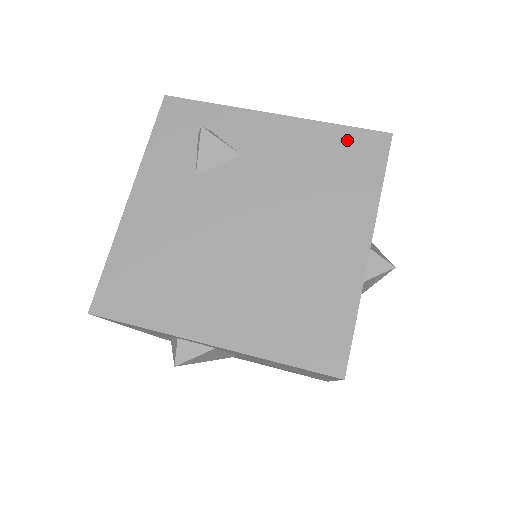
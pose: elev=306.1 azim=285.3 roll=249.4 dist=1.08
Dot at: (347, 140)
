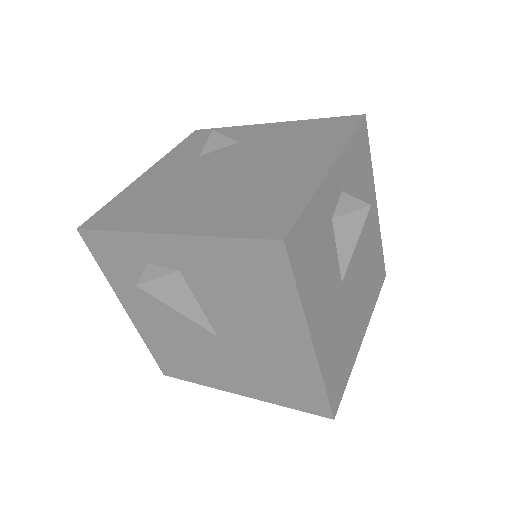
Dot at: (326, 123)
